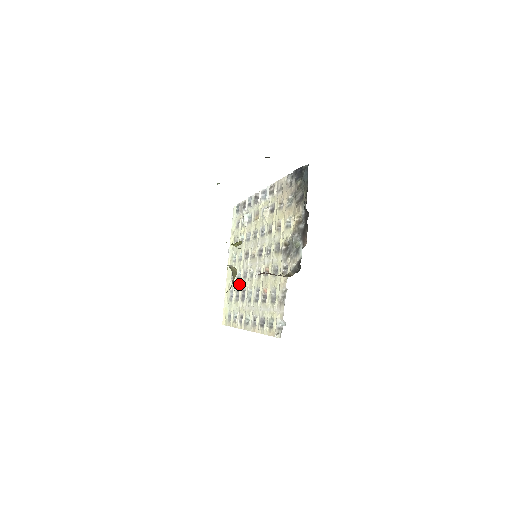
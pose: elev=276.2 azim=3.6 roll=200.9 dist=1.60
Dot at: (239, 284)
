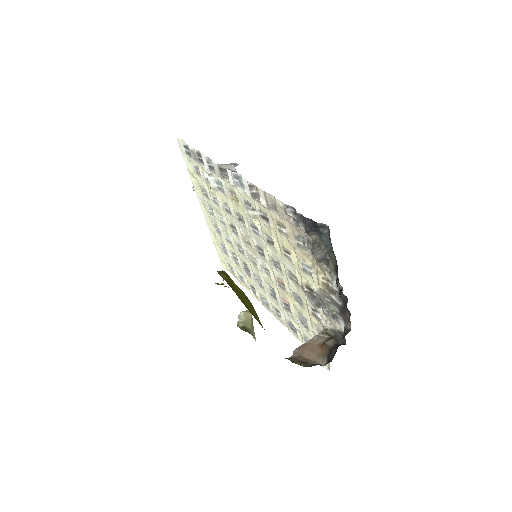
Dot at: (234, 251)
